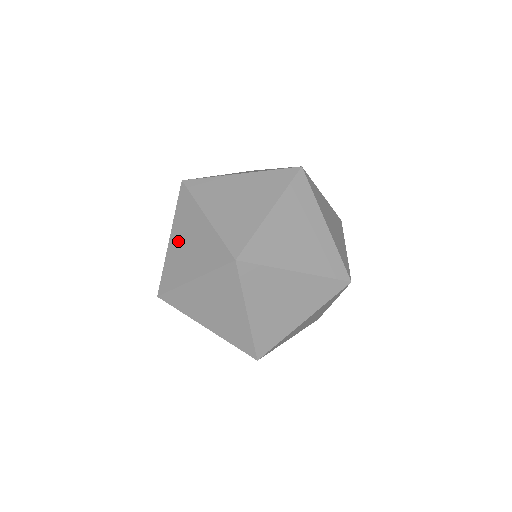
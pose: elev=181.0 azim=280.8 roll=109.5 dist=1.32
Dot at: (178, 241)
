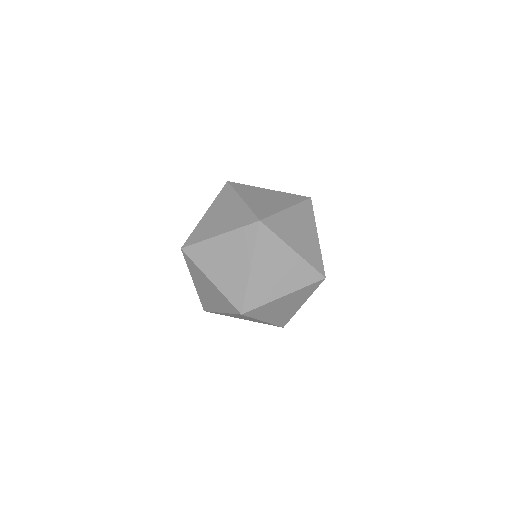
Dot at: (213, 214)
